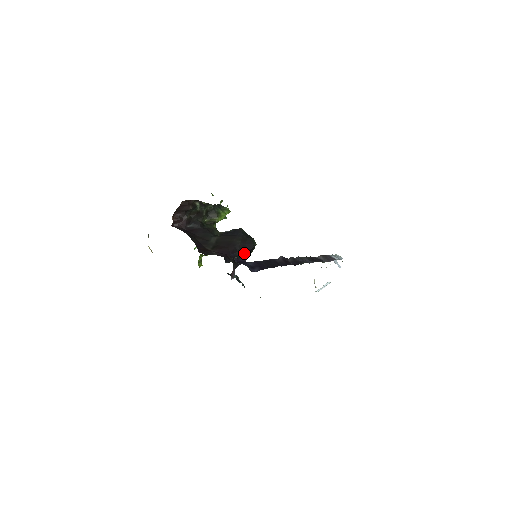
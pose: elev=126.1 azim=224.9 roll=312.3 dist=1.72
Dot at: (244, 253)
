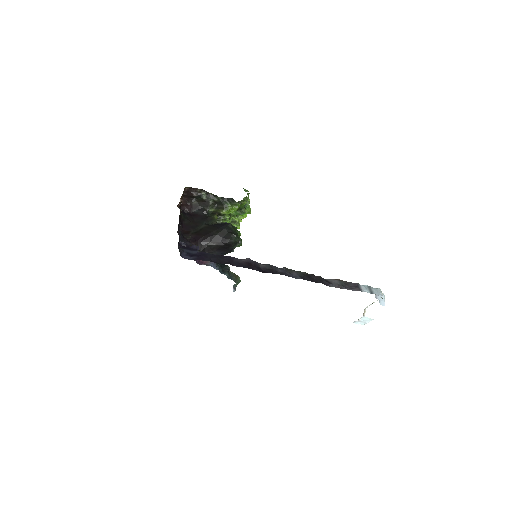
Dot at: (218, 245)
